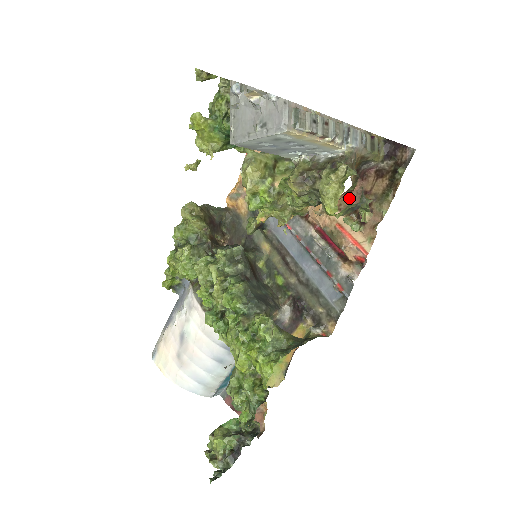
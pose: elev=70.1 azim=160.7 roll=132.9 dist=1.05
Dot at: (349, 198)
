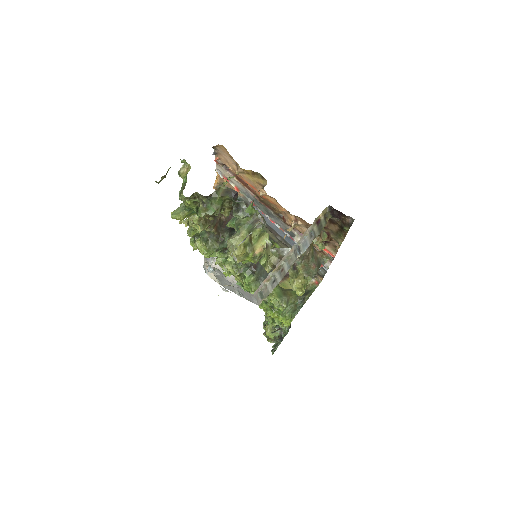
Dot at: occluded
